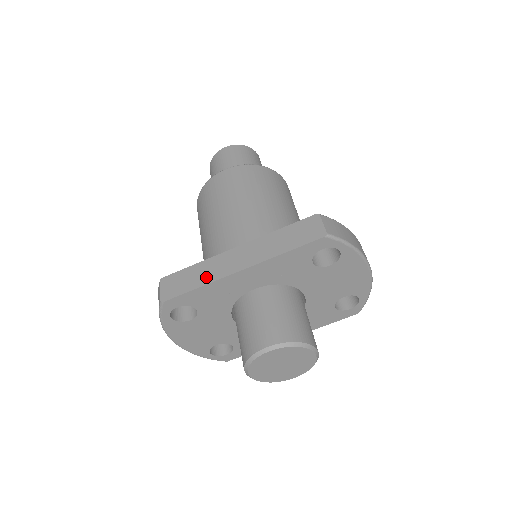
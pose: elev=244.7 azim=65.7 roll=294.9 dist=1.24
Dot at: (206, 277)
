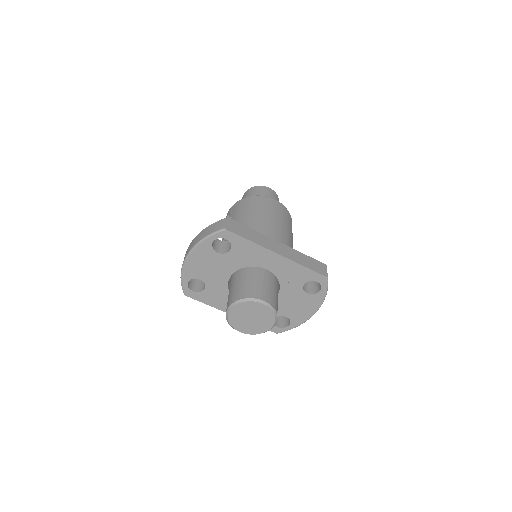
Dot at: (257, 240)
